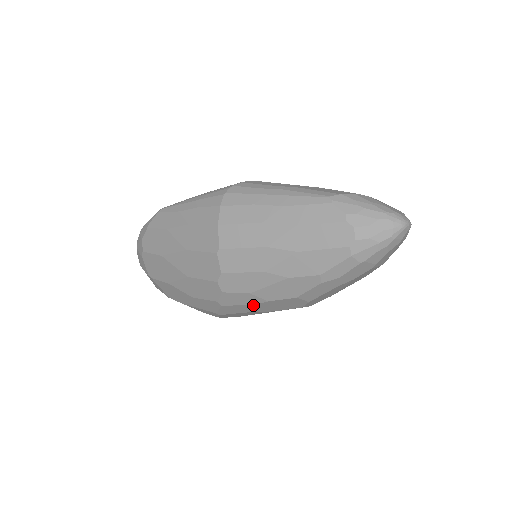
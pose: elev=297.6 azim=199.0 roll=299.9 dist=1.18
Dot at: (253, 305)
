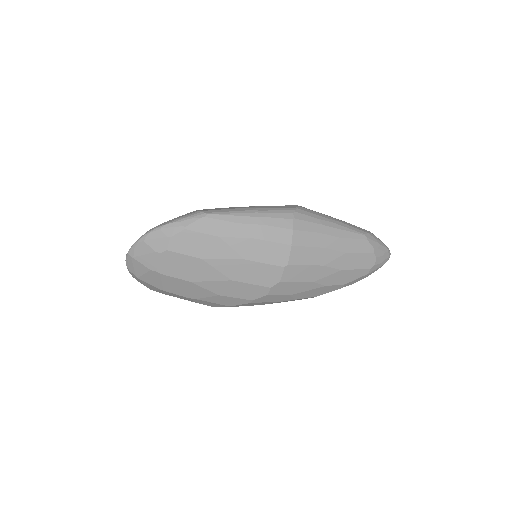
Dot at: occluded
